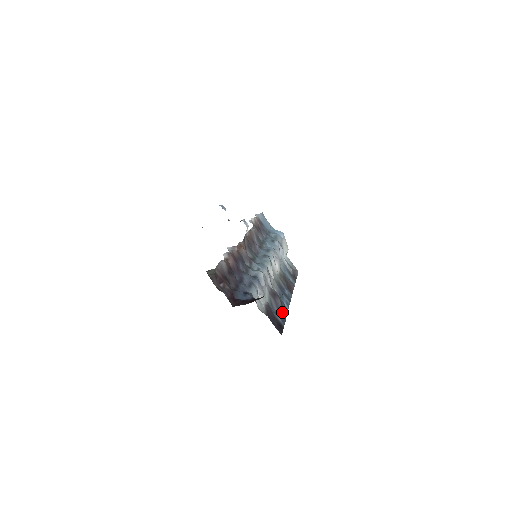
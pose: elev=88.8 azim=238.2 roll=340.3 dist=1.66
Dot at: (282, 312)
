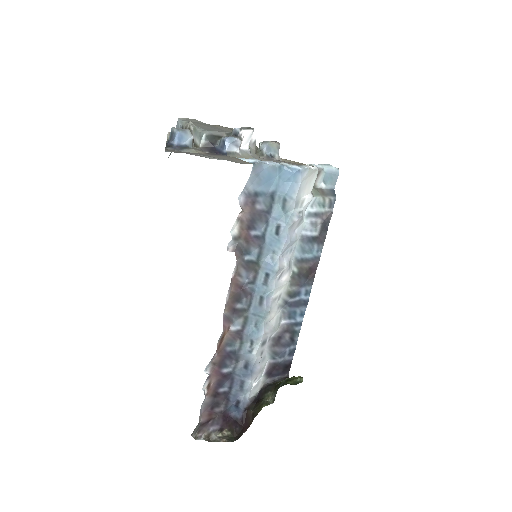
Dot at: (291, 342)
